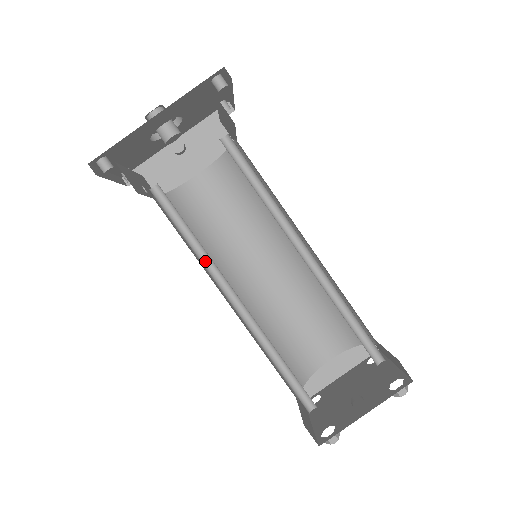
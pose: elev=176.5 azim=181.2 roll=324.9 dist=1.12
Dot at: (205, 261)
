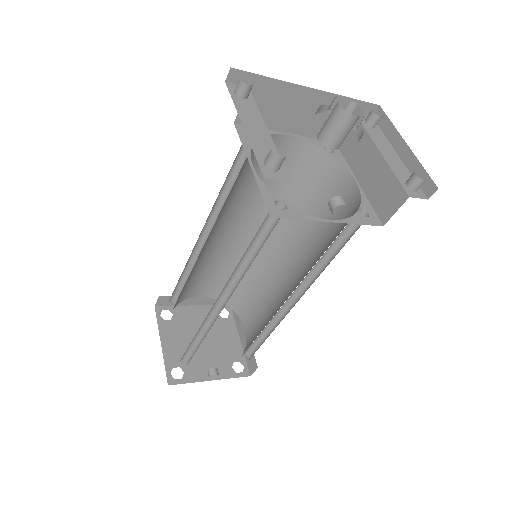
Dot at: (237, 268)
